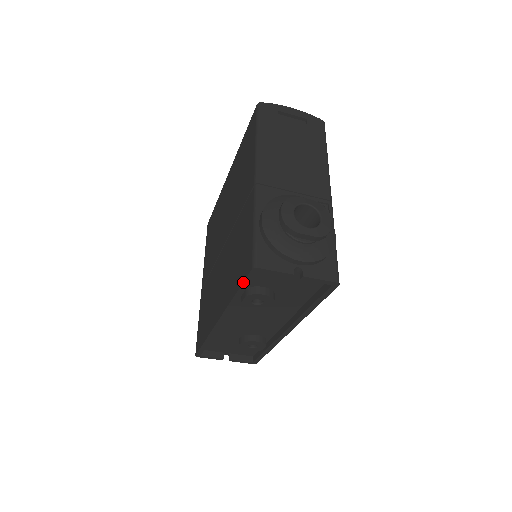
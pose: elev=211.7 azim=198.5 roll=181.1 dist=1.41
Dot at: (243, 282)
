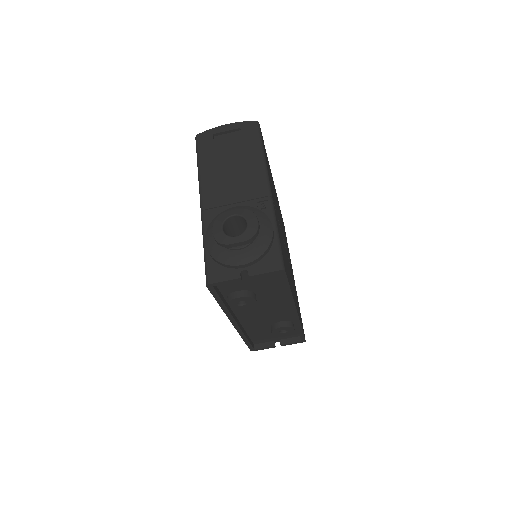
Dot at: (213, 296)
